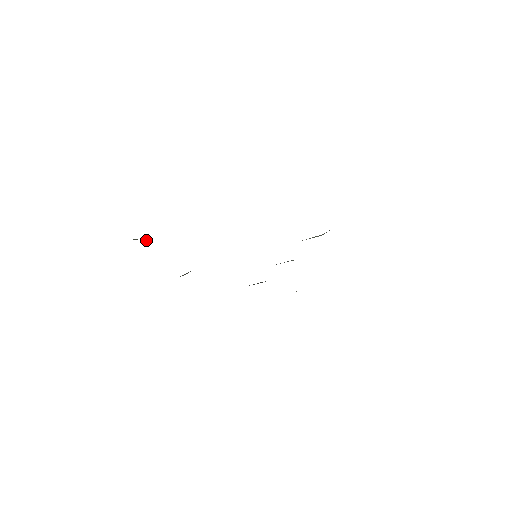
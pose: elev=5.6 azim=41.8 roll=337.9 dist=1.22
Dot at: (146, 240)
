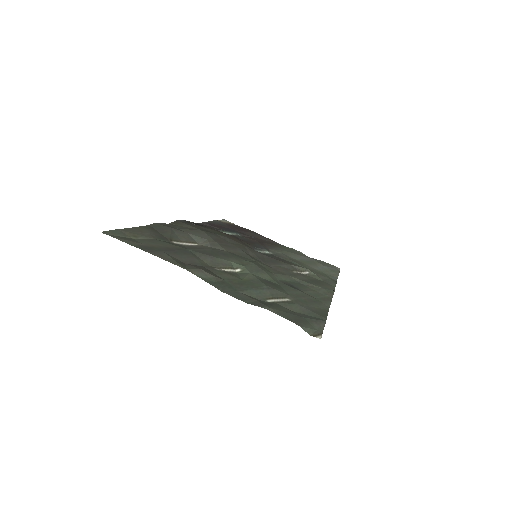
Dot at: (224, 280)
